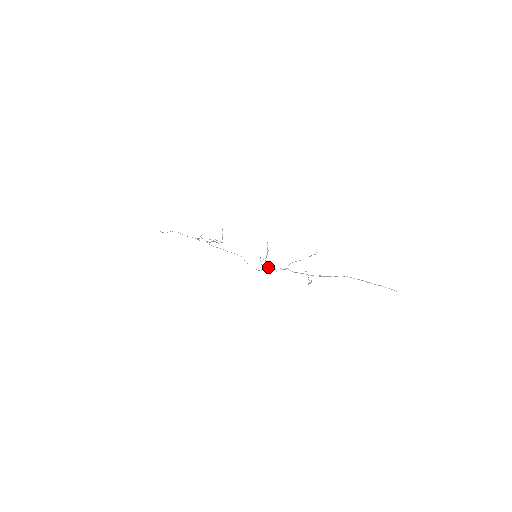
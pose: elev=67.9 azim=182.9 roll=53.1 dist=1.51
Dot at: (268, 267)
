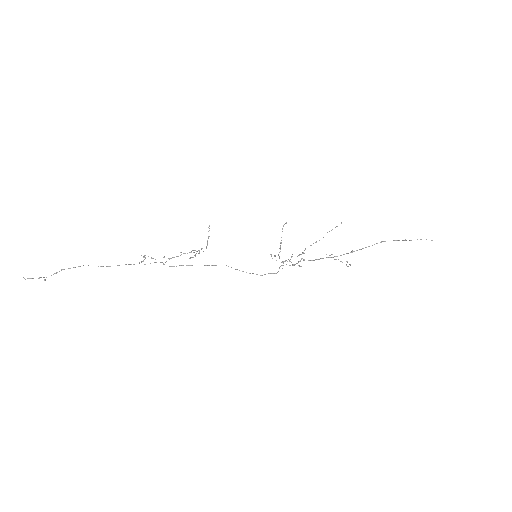
Dot at: (282, 265)
